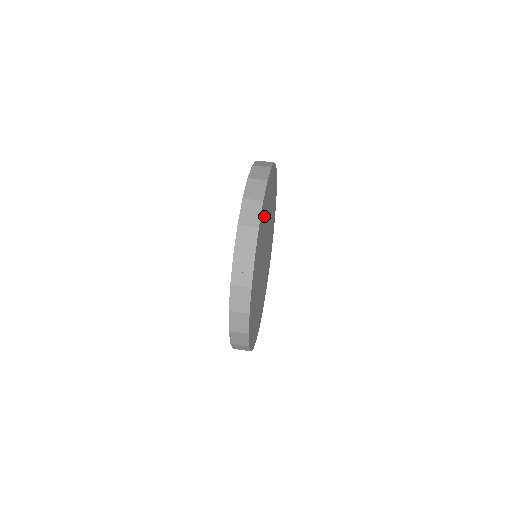
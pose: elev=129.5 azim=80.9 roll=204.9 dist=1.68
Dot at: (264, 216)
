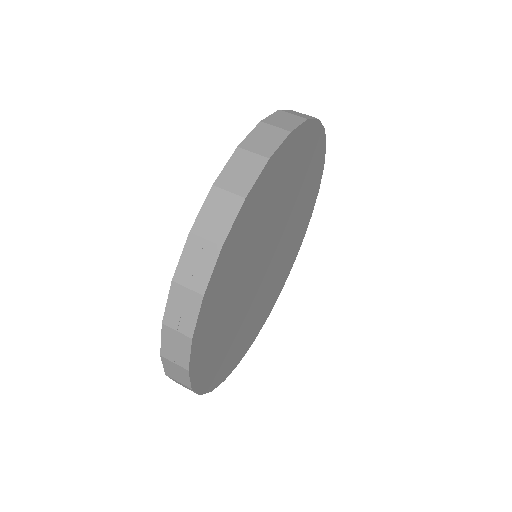
Dot at: (296, 165)
